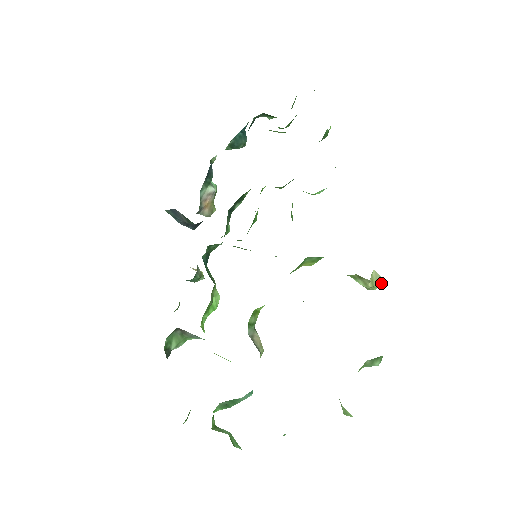
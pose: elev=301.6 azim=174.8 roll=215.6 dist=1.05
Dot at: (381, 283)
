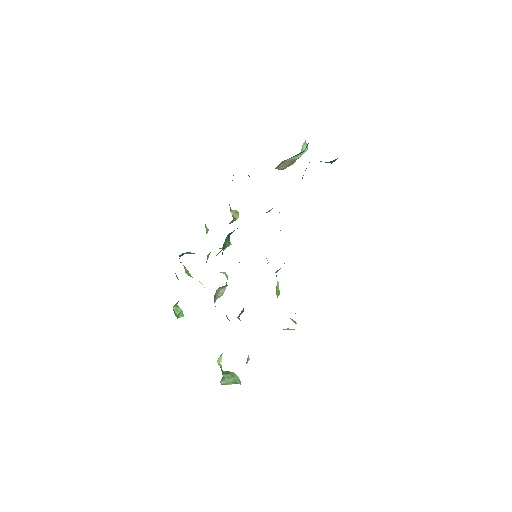
Dot at: occluded
